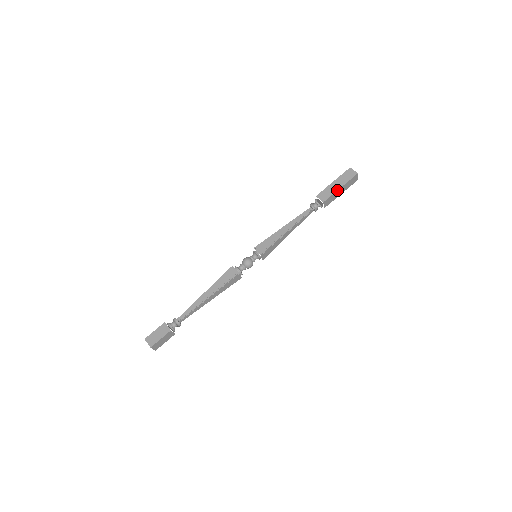
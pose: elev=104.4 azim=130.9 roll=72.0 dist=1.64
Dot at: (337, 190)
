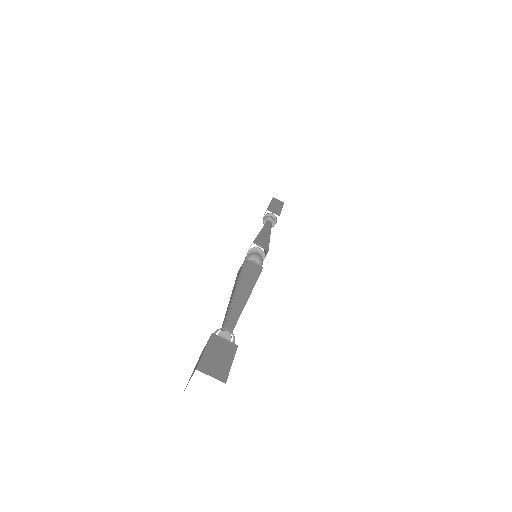
Dot at: (281, 210)
